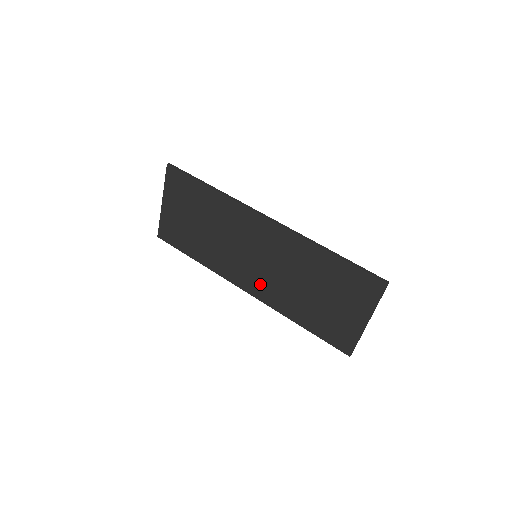
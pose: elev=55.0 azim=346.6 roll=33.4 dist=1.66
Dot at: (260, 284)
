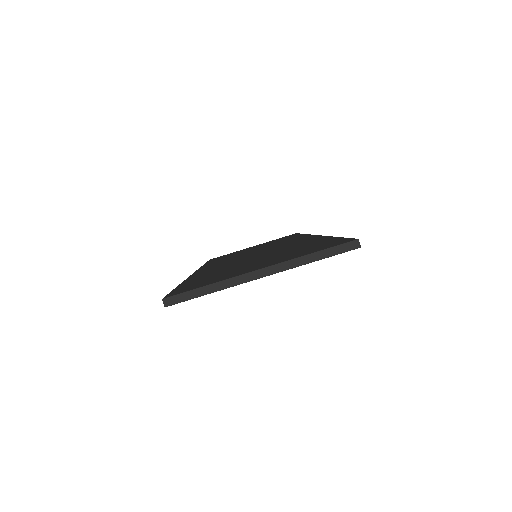
Dot at: (219, 265)
